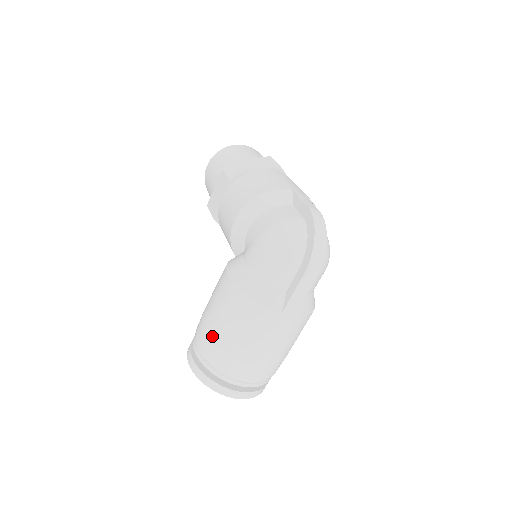
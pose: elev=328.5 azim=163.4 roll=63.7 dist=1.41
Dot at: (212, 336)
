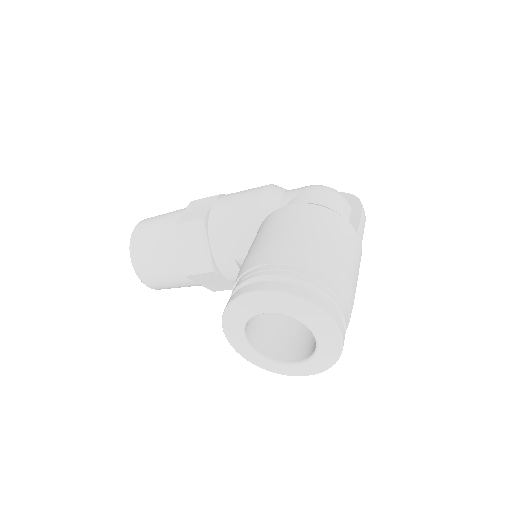
Dot at: (300, 245)
